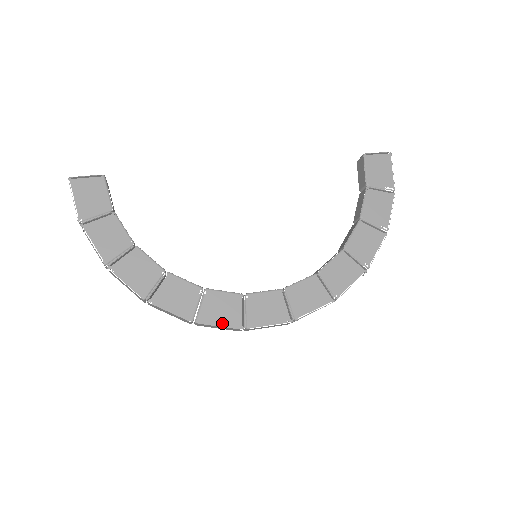
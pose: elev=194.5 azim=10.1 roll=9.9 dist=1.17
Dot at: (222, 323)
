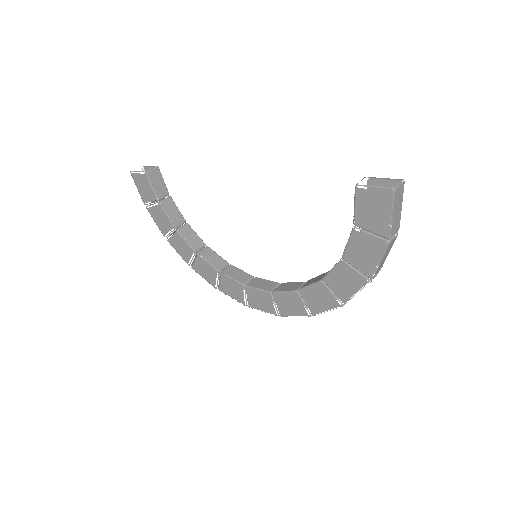
Dot at: (233, 297)
